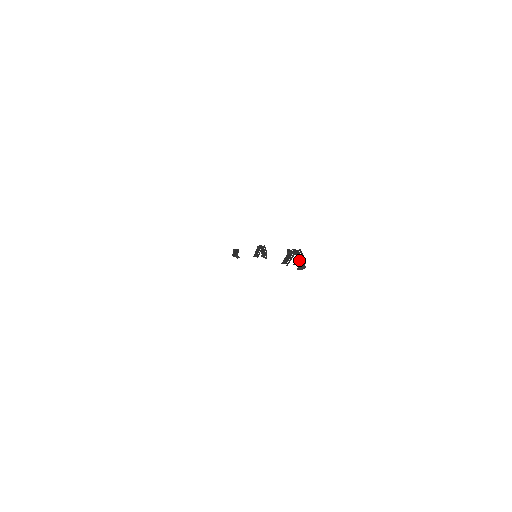
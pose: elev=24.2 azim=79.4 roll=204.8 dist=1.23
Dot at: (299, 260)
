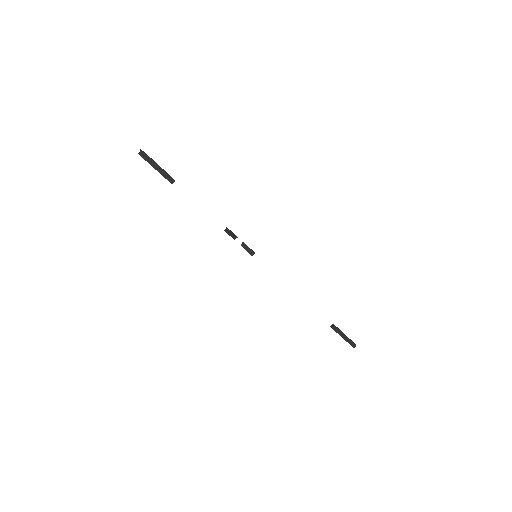
Dot at: (139, 153)
